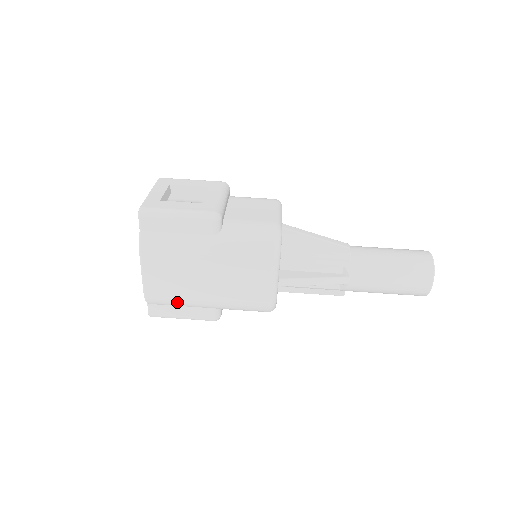
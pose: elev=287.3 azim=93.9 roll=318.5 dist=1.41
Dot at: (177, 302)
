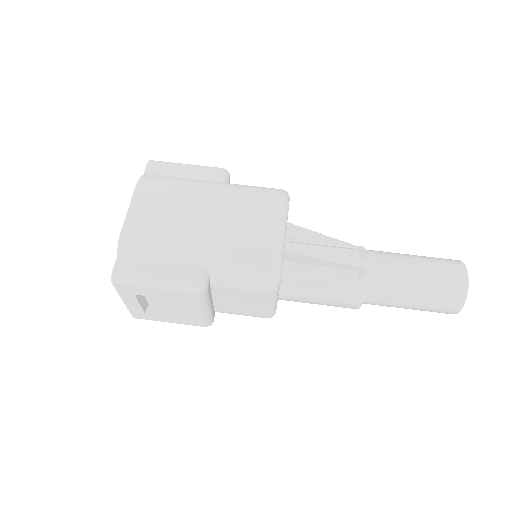
Dot at: (158, 247)
